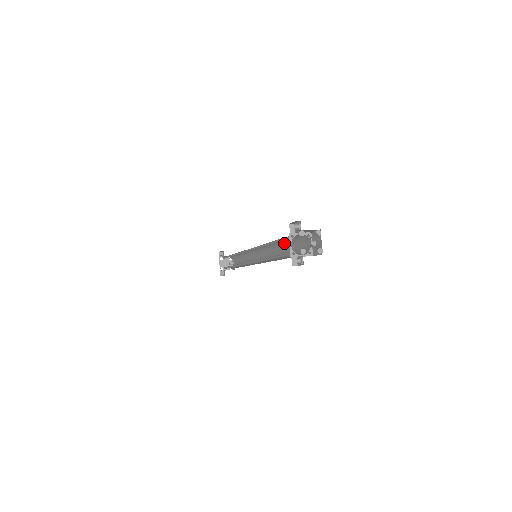
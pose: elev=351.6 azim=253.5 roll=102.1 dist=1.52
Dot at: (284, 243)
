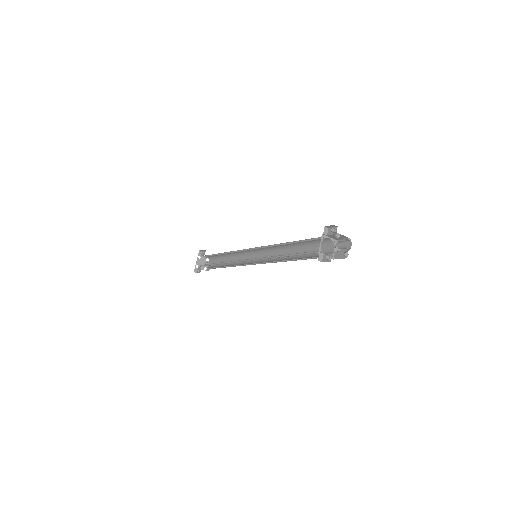
Dot at: (299, 247)
